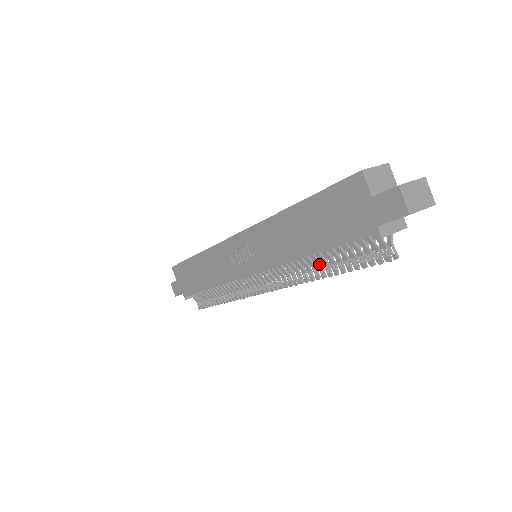
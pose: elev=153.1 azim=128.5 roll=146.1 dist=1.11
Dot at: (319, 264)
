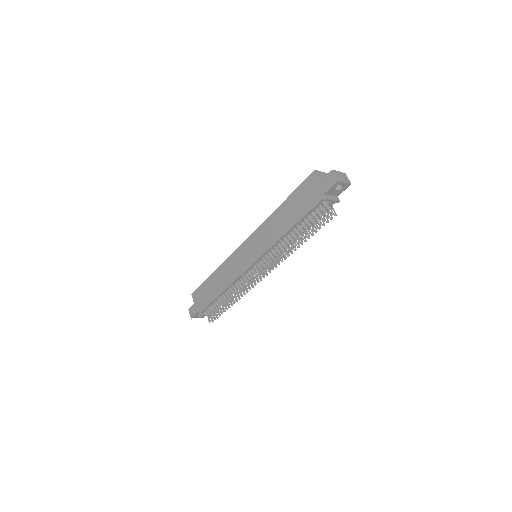
Dot at: (295, 237)
